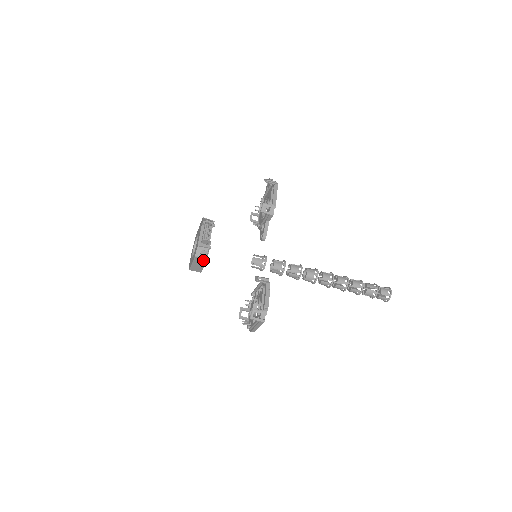
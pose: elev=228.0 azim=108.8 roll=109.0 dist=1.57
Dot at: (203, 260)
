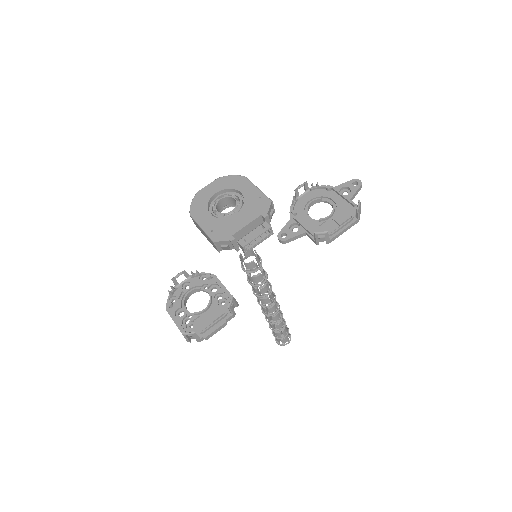
Dot at: (215, 246)
